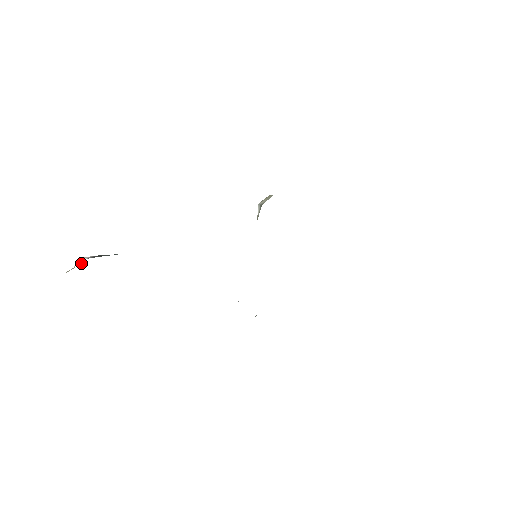
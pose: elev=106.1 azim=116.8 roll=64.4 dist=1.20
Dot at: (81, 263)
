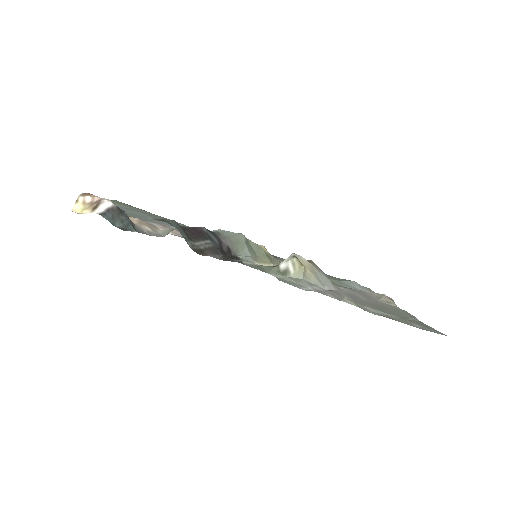
Dot at: (98, 198)
